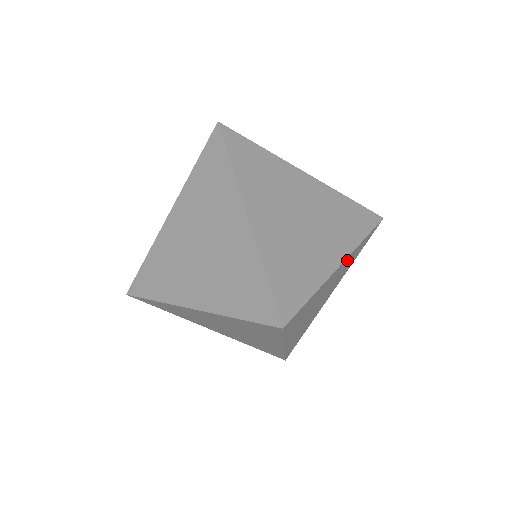
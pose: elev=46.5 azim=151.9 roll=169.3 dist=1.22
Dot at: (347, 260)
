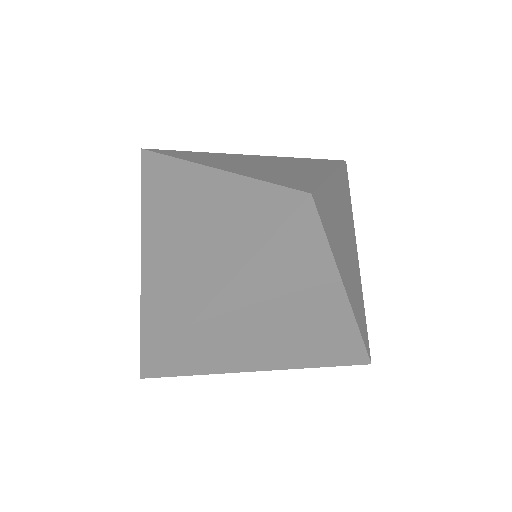
Dot at: (340, 318)
